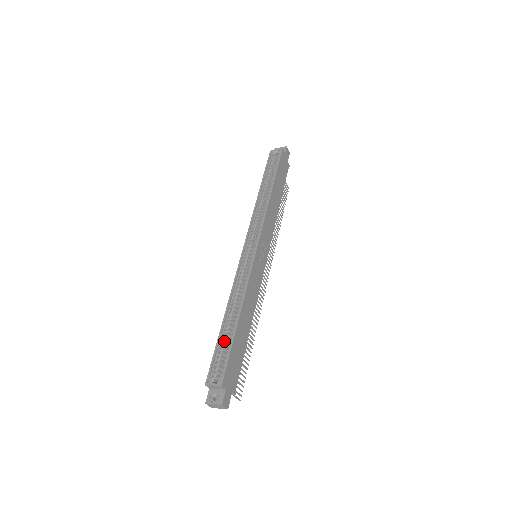
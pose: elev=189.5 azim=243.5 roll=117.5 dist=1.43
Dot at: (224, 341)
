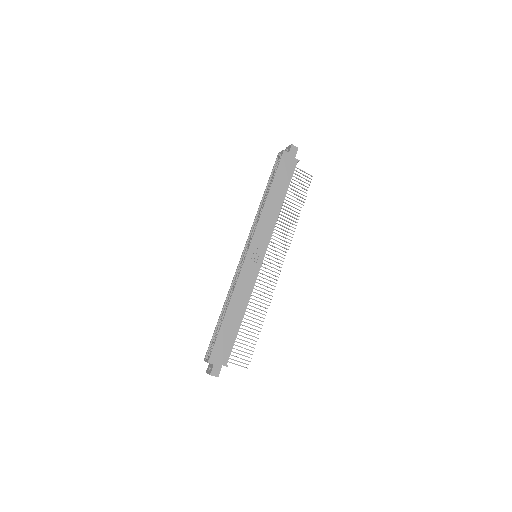
Dot at: (218, 329)
